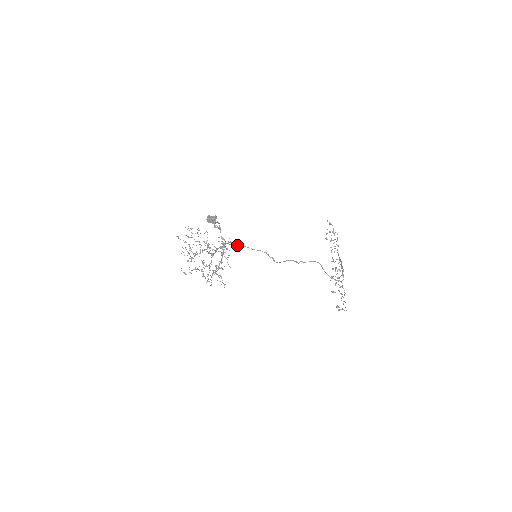
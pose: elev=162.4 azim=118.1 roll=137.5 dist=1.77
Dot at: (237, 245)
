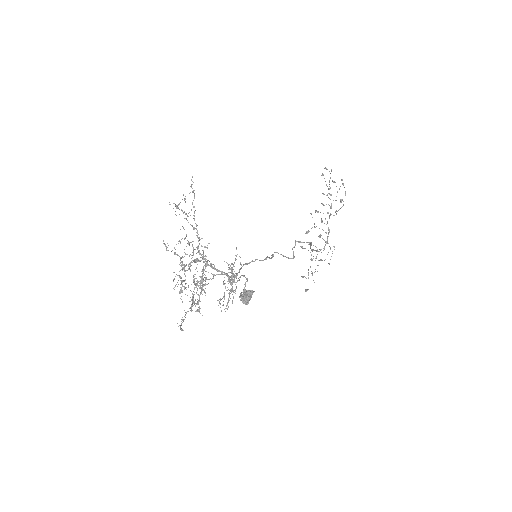
Dot at: occluded
